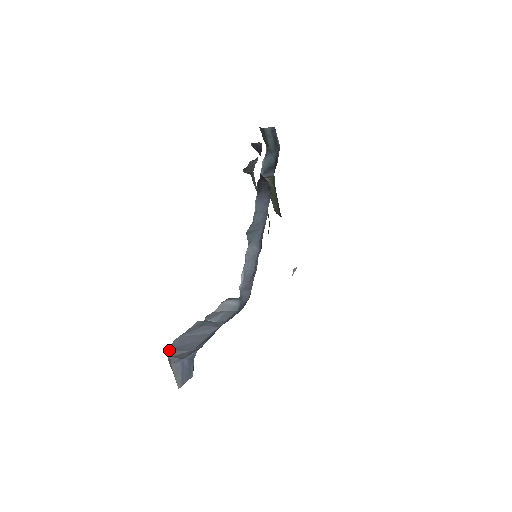
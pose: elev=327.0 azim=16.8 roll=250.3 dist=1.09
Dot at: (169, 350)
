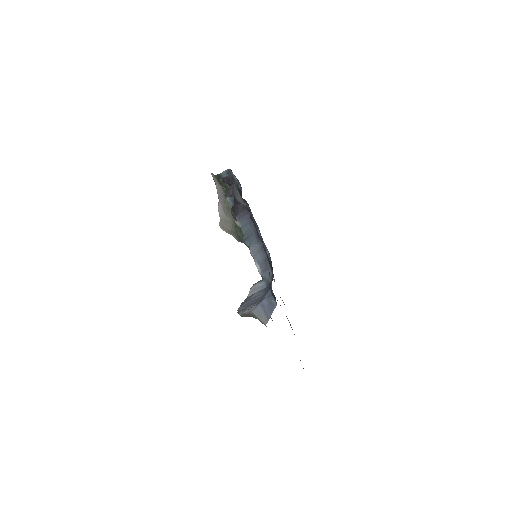
Dot at: (241, 311)
